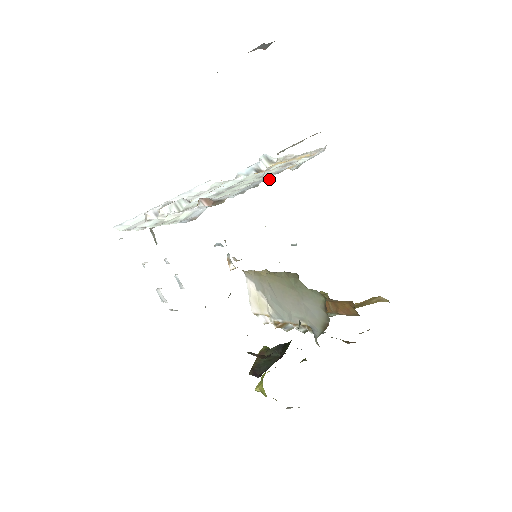
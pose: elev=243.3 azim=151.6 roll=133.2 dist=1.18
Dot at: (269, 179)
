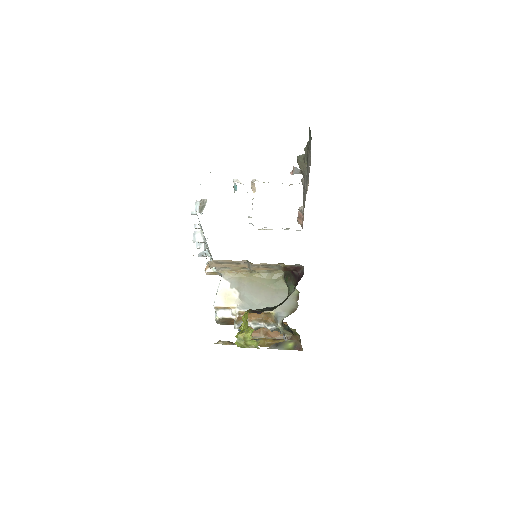
Dot at: (302, 210)
